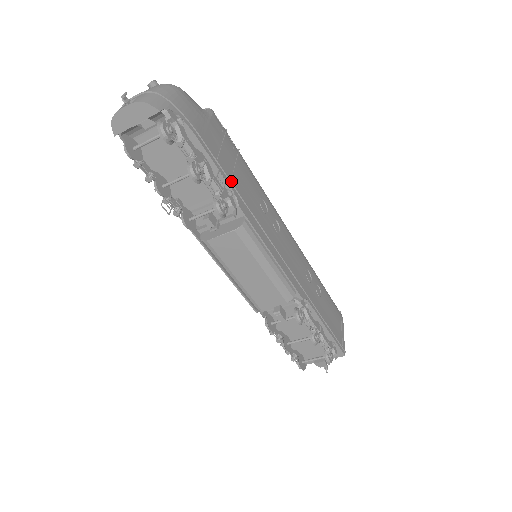
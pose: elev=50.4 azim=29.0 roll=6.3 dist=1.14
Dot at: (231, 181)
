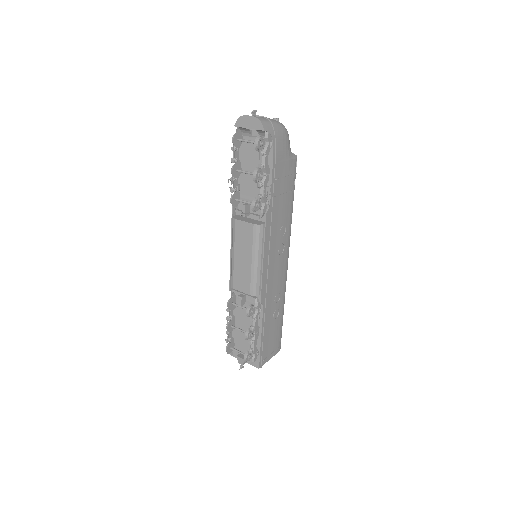
Dot at: (273, 197)
